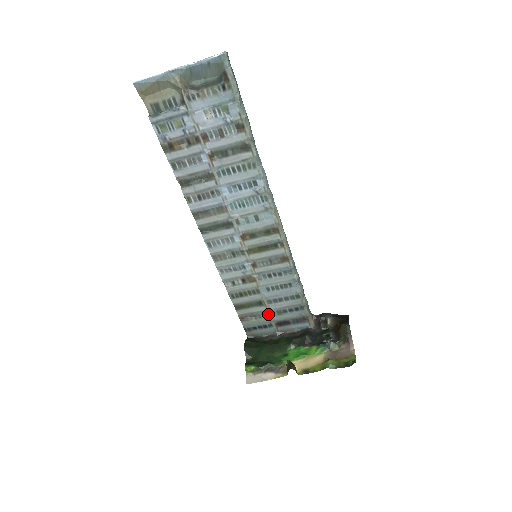
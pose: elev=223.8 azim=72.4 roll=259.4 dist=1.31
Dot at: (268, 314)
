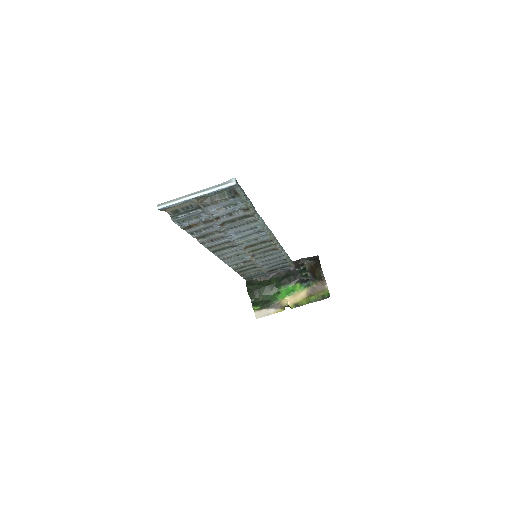
Dot at: (262, 270)
